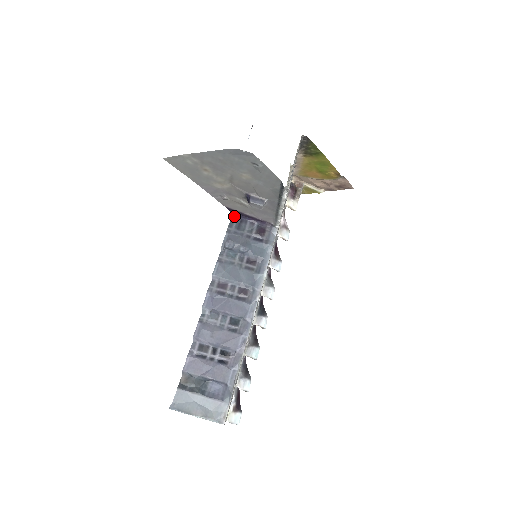
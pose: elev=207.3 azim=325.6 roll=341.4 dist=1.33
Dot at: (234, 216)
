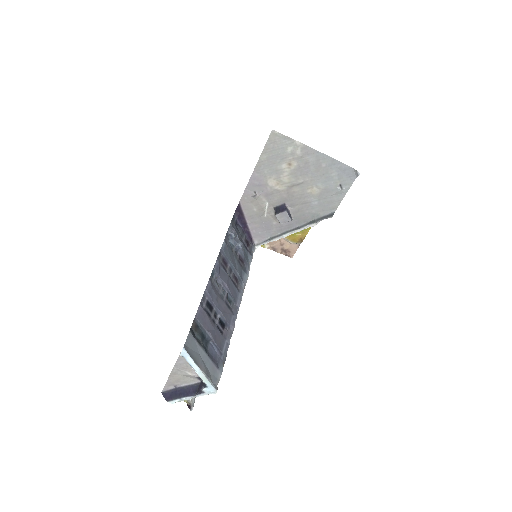
Dot at: (235, 216)
